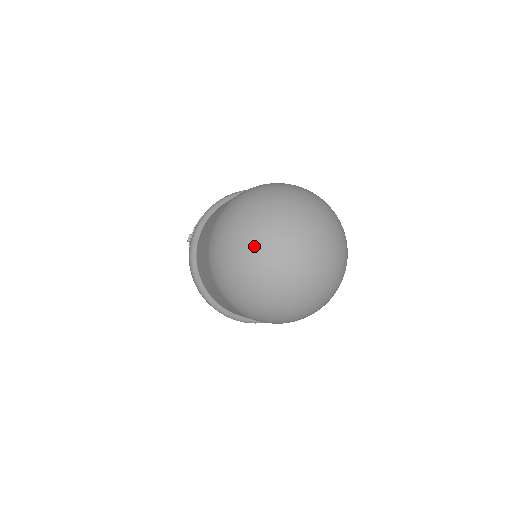
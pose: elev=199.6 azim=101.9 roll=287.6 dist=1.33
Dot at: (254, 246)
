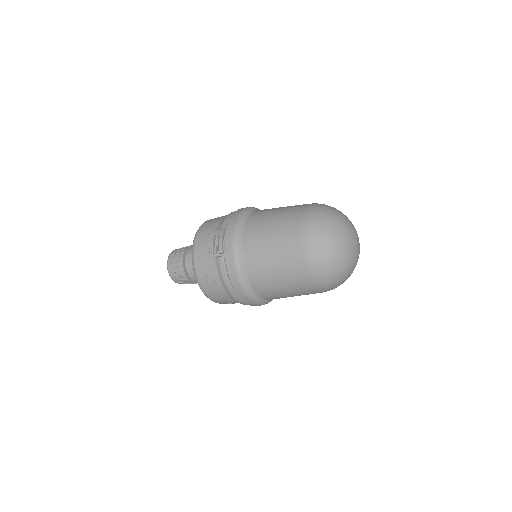
Dot at: (345, 243)
